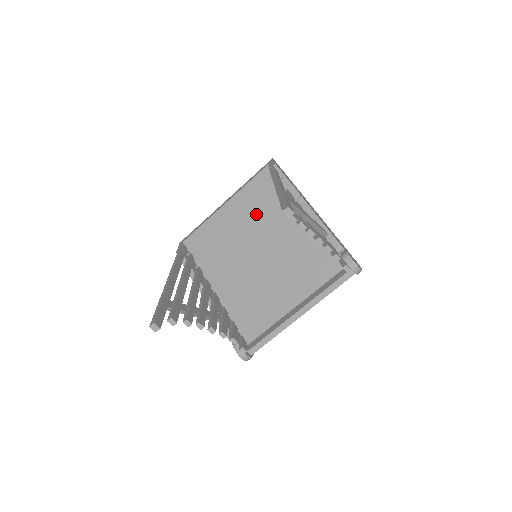
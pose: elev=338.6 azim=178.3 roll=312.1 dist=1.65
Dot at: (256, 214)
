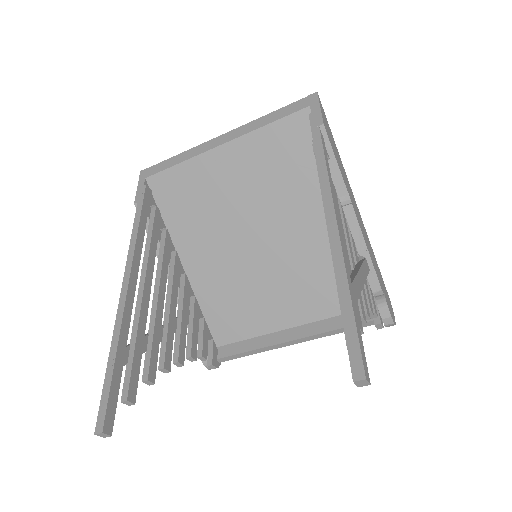
Dot at: (268, 181)
